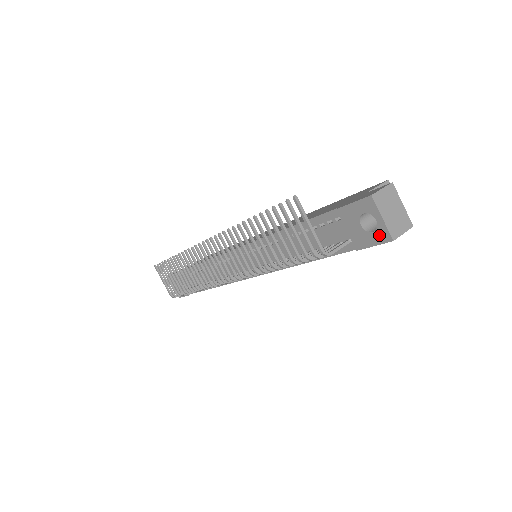
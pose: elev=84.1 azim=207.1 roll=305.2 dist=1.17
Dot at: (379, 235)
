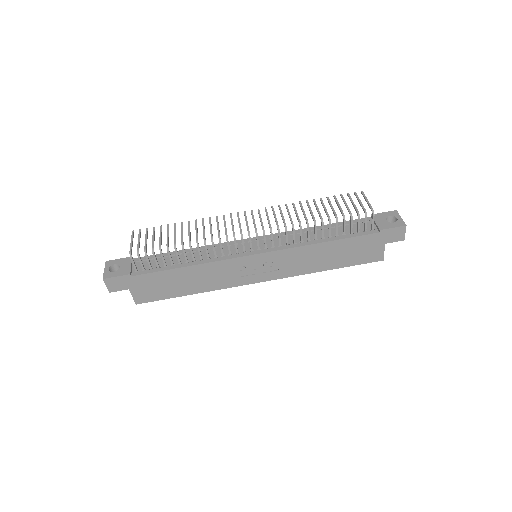
Dot at: (398, 223)
